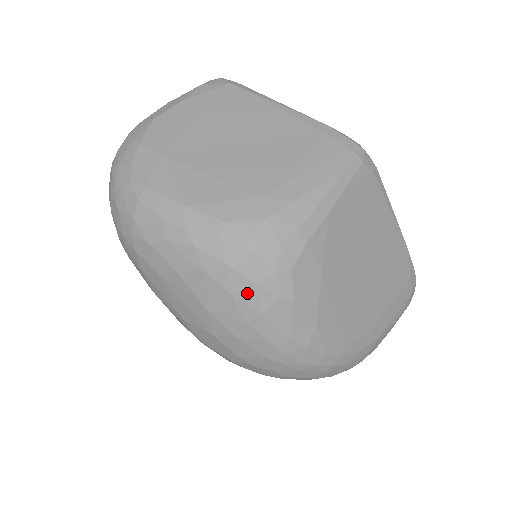
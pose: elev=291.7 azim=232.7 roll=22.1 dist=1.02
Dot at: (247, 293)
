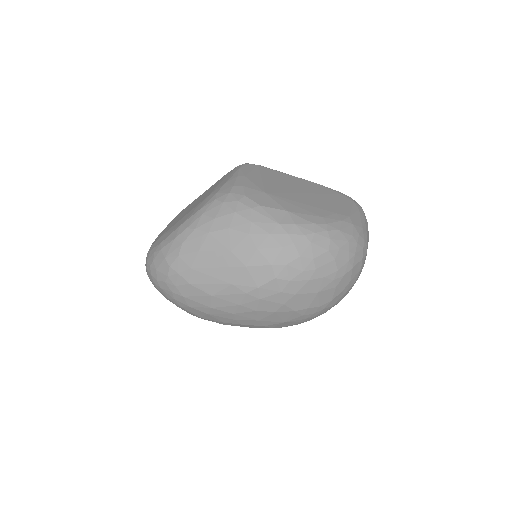
Dot at: (235, 220)
